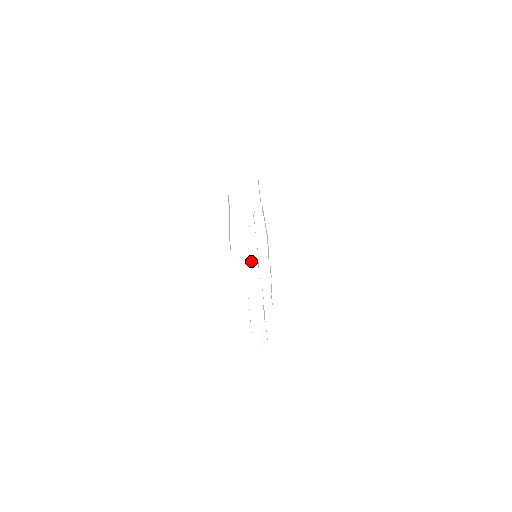
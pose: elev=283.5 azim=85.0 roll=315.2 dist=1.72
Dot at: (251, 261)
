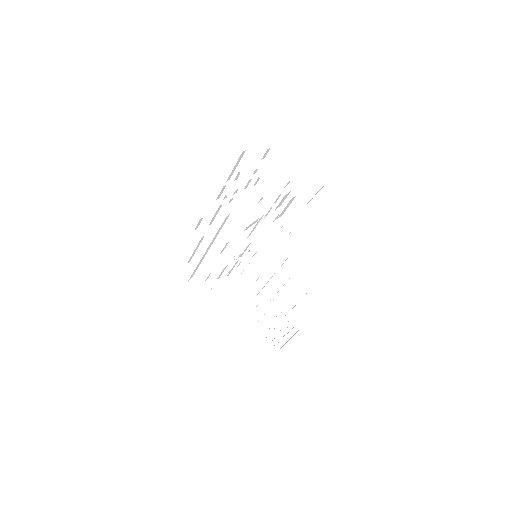
Dot at: (258, 273)
